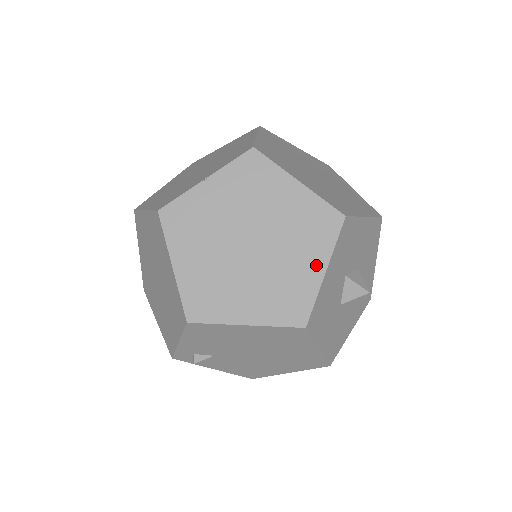
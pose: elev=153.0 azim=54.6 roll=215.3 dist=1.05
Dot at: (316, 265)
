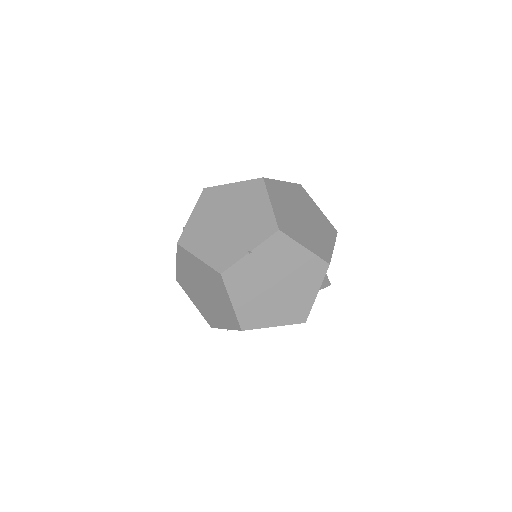
Dot at: (312, 292)
